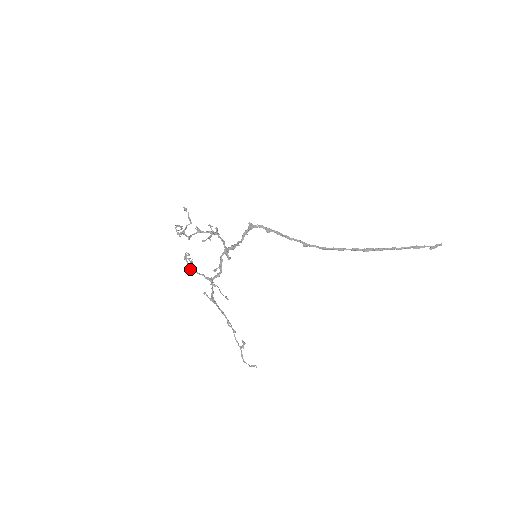
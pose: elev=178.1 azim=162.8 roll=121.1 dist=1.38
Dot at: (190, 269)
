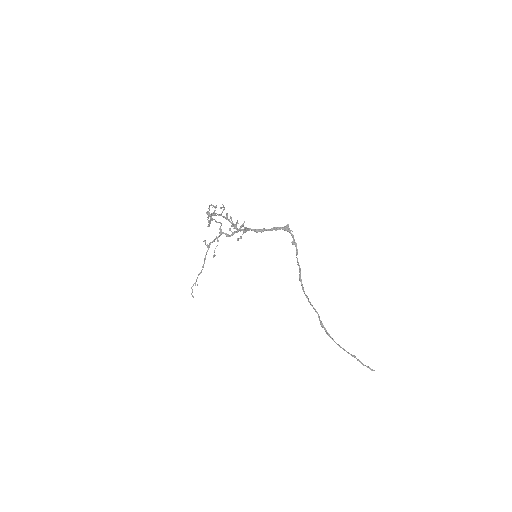
Dot at: occluded
